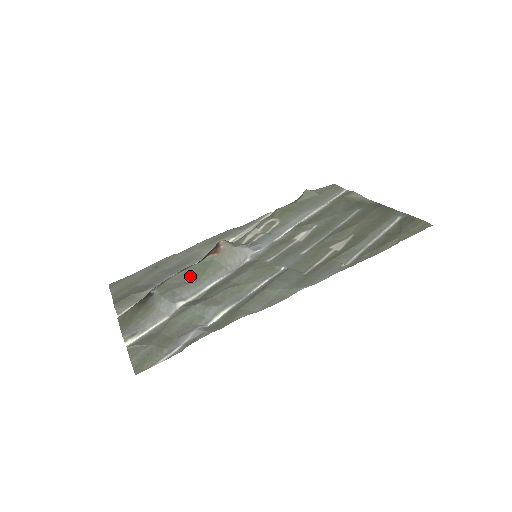
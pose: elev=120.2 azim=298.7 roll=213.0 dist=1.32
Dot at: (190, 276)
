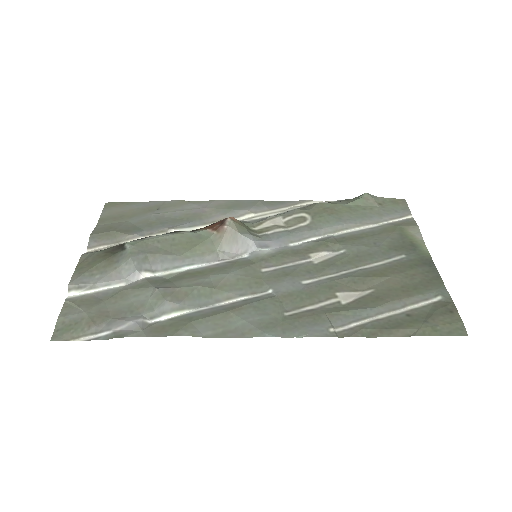
Dot at: (175, 245)
